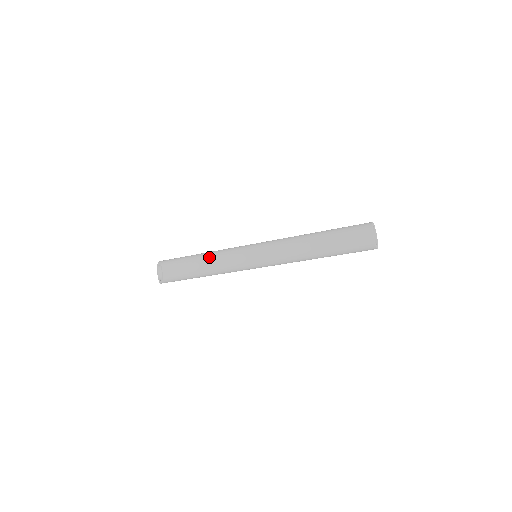
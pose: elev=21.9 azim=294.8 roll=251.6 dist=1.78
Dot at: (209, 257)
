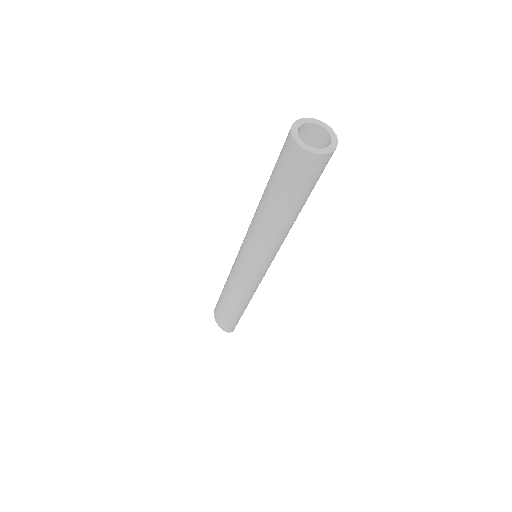
Dot at: occluded
